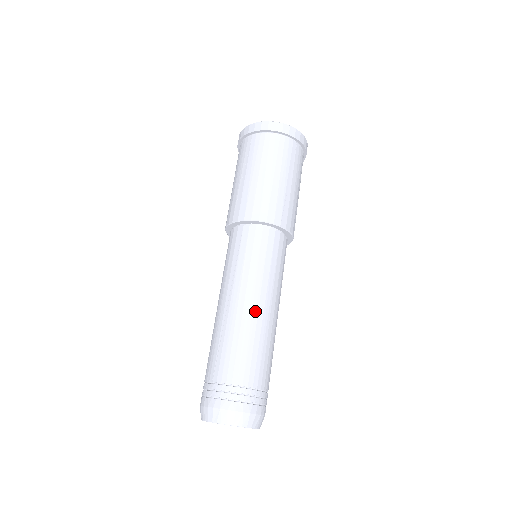
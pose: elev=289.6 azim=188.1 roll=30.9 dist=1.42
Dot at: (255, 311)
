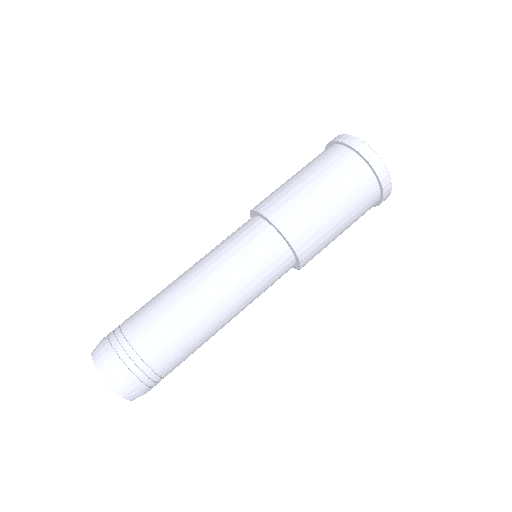
Dot at: (212, 310)
